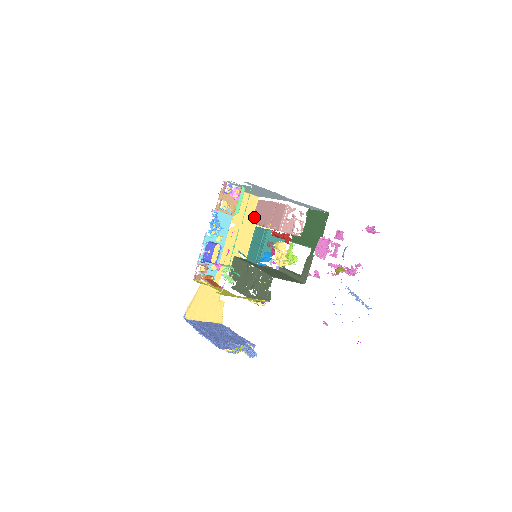
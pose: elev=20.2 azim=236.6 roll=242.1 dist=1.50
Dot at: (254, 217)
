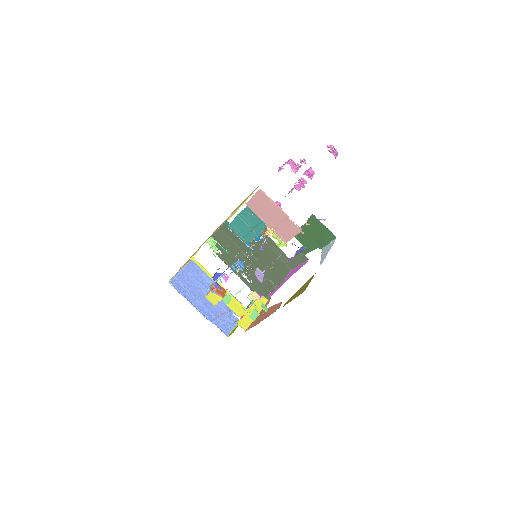
Dot at: (251, 203)
